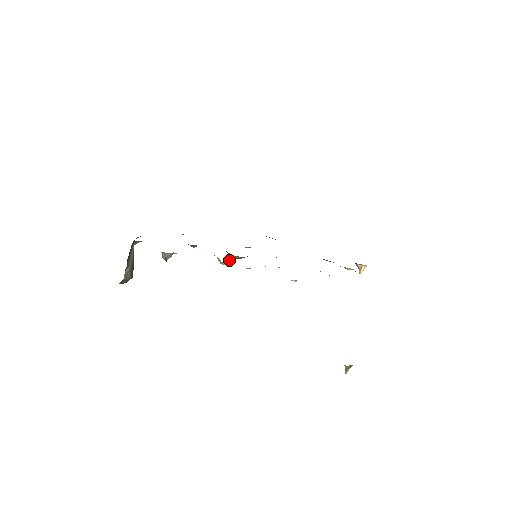
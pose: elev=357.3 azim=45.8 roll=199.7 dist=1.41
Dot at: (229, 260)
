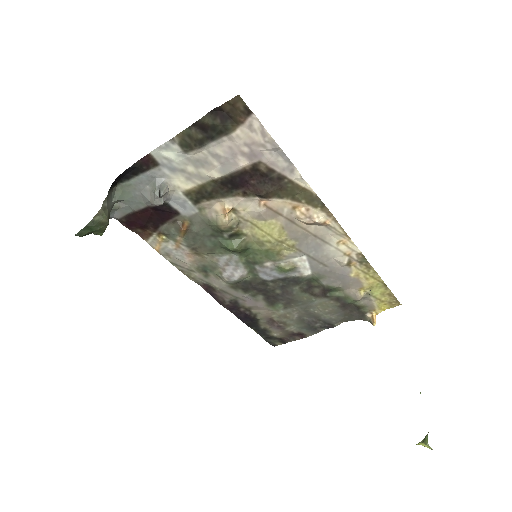
Dot at: (233, 215)
